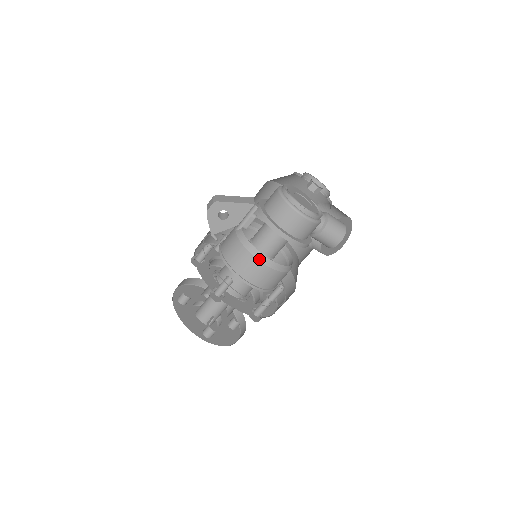
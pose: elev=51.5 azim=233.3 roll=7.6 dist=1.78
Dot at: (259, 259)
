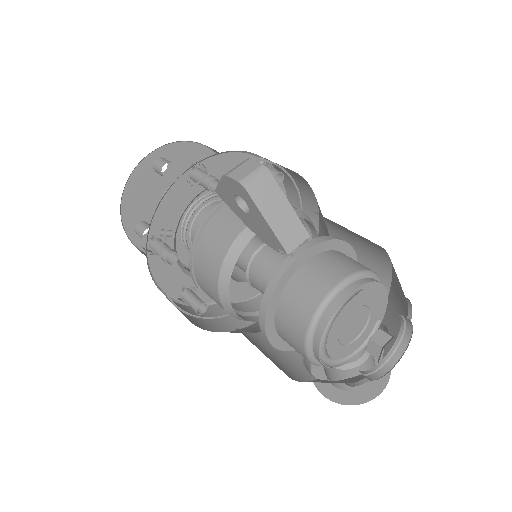
Dot at: (220, 292)
